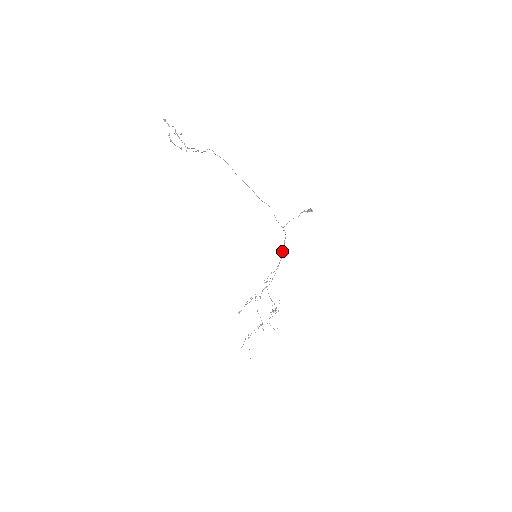
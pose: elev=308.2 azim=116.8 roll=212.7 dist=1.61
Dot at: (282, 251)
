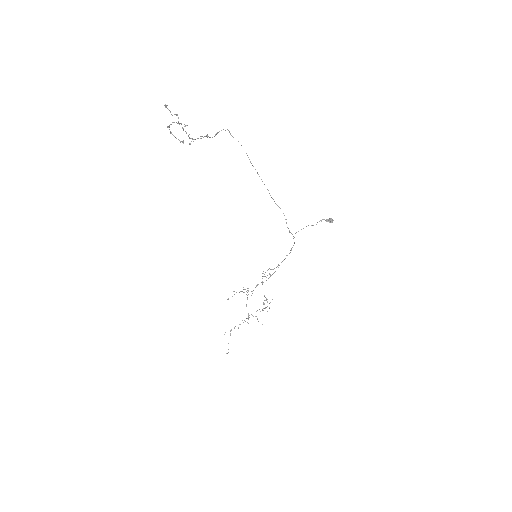
Dot at: (287, 255)
